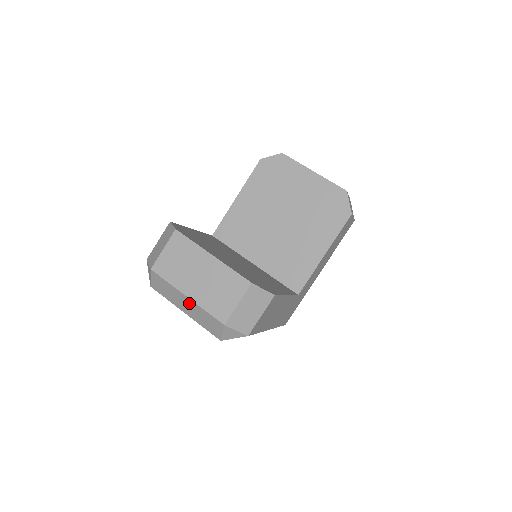
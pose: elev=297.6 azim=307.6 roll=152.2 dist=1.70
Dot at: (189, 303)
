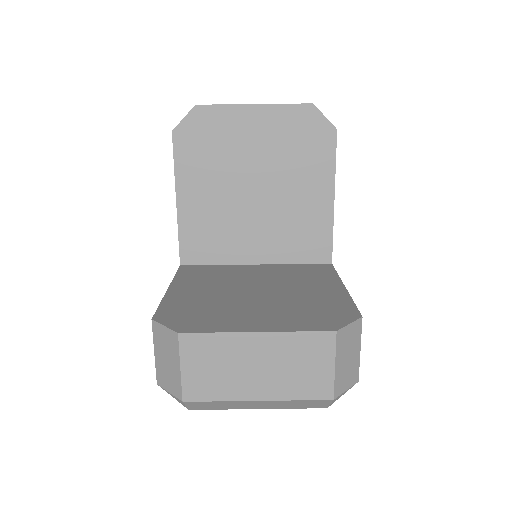
Dot at: (264, 403)
